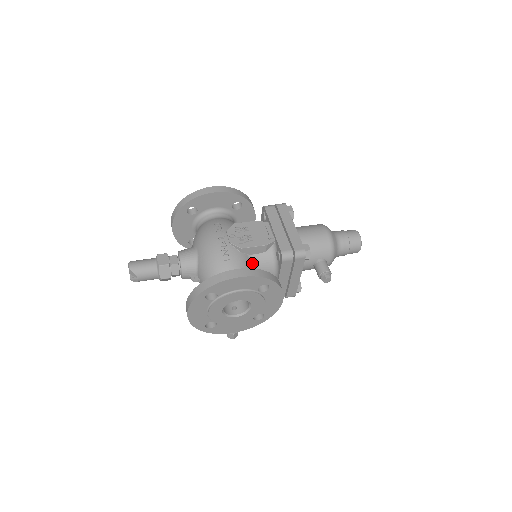
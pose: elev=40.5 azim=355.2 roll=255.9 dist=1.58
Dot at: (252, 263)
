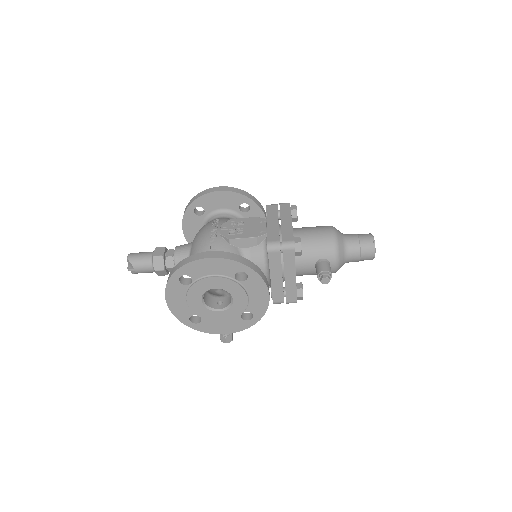
Dot at: occluded
